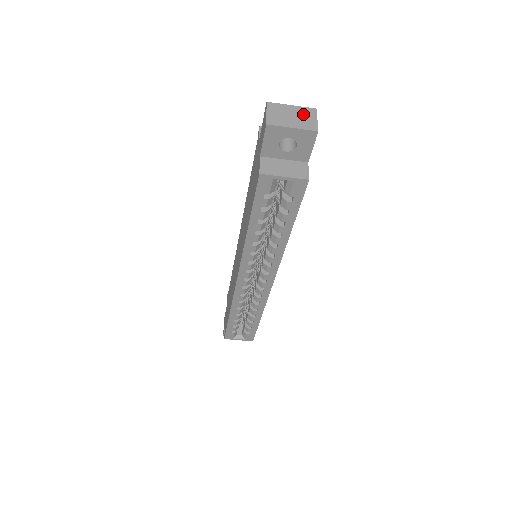
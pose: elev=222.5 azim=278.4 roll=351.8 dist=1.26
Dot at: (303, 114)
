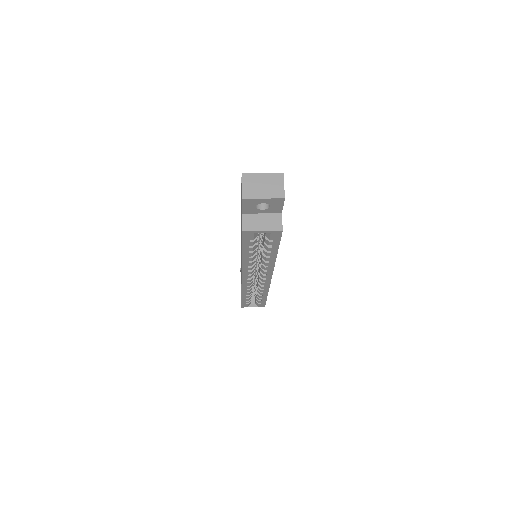
Dot at: (272, 182)
